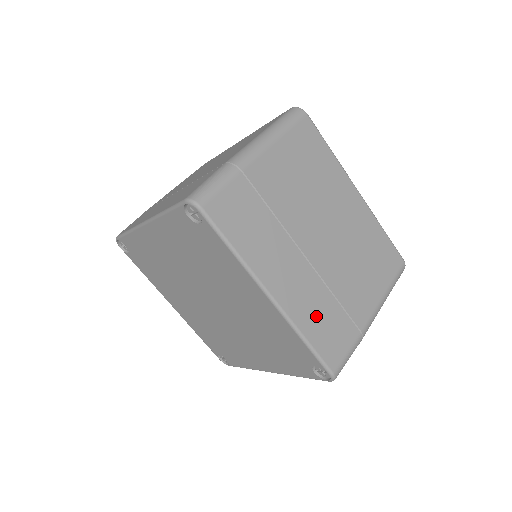
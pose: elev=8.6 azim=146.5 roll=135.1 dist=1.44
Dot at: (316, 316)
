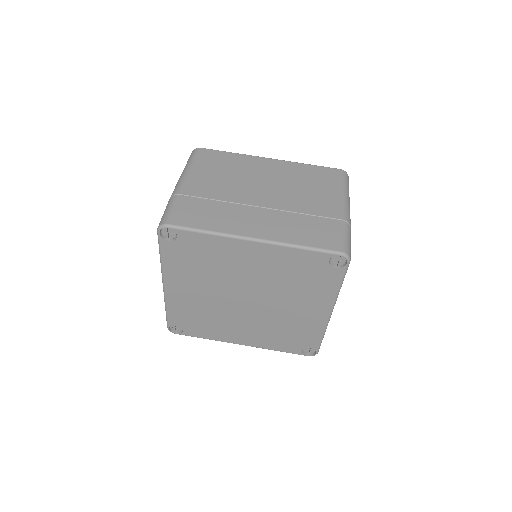
Dot at: (297, 230)
